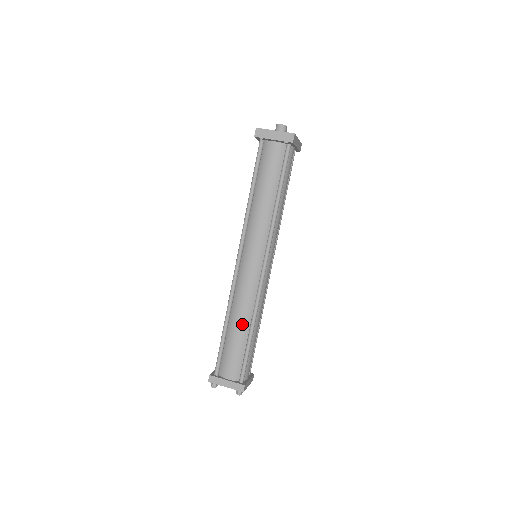
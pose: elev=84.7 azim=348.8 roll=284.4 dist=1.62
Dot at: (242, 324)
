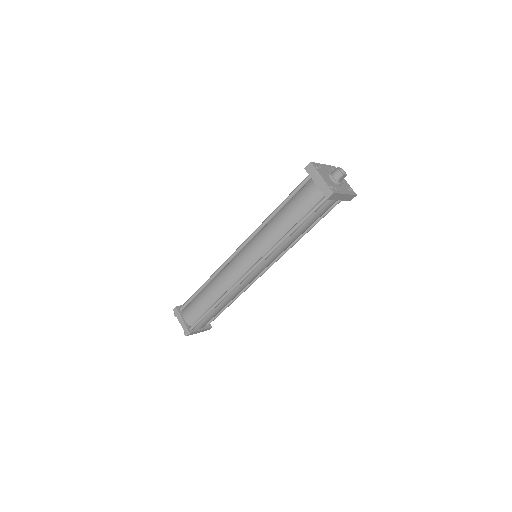
Dot at: (212, 295)
